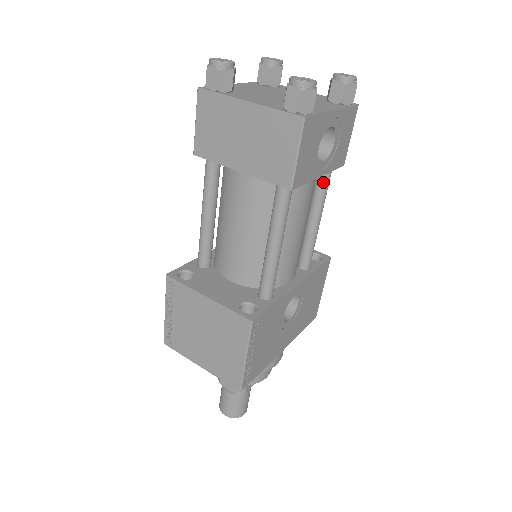
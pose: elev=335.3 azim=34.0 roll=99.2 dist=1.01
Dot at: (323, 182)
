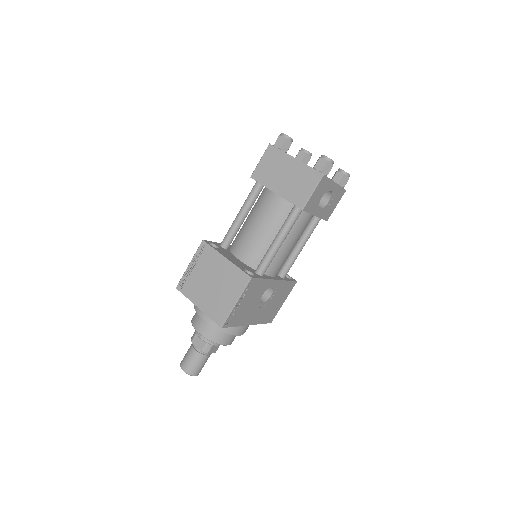
Dot at: (313, 225)
